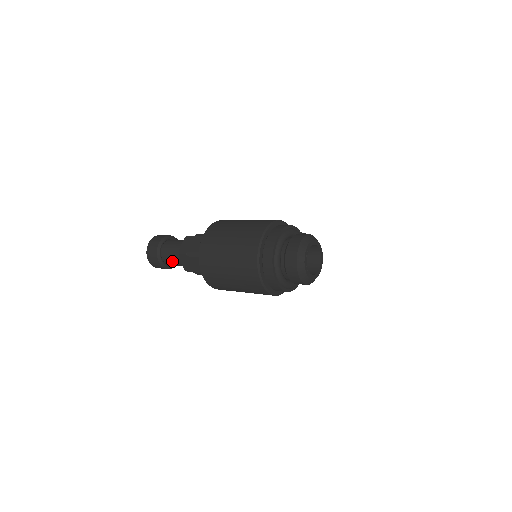
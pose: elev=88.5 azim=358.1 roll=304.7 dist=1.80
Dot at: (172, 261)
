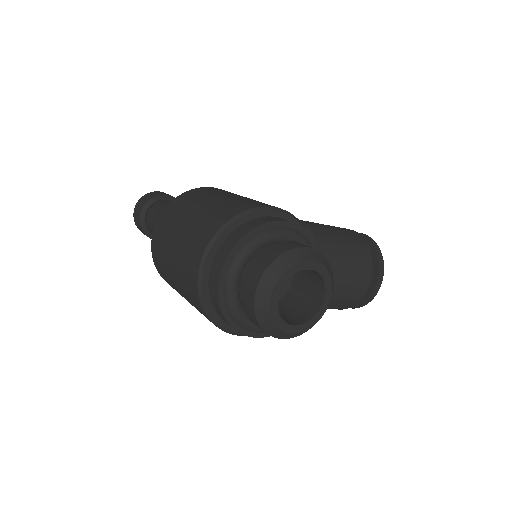
Dot at: occluded
